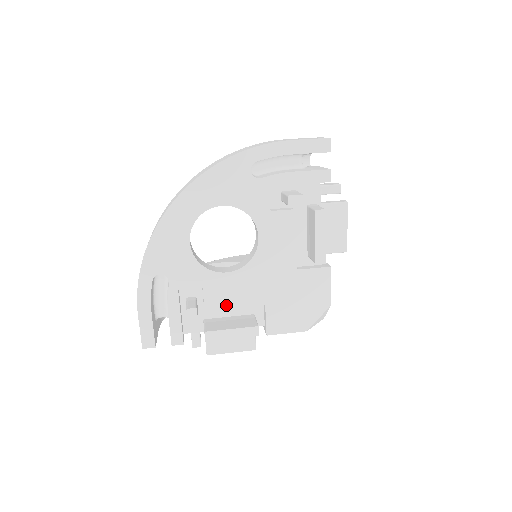
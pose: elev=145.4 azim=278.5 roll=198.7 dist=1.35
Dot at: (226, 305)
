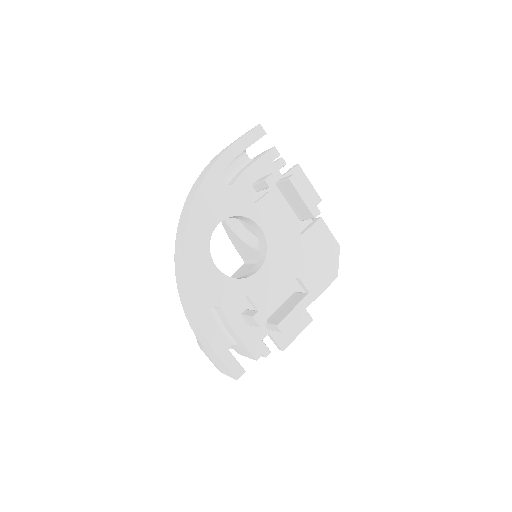
Dot at: (273, 298)
